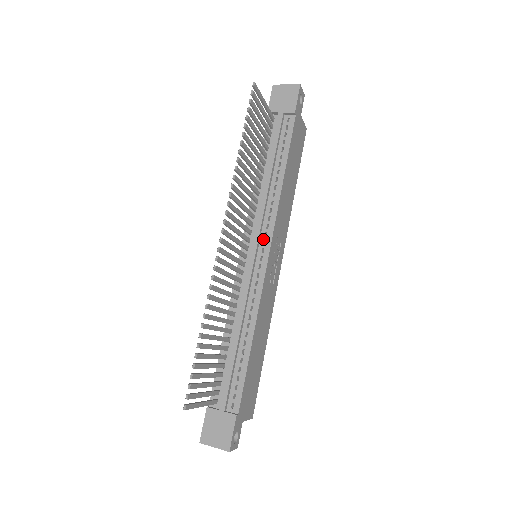
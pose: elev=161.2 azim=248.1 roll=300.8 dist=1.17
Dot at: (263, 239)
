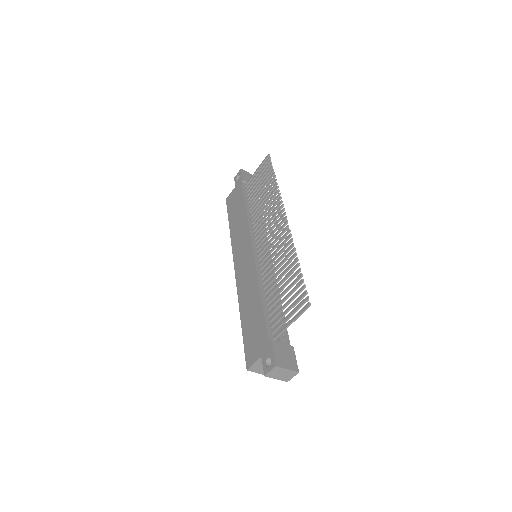
Dot at: occluded
